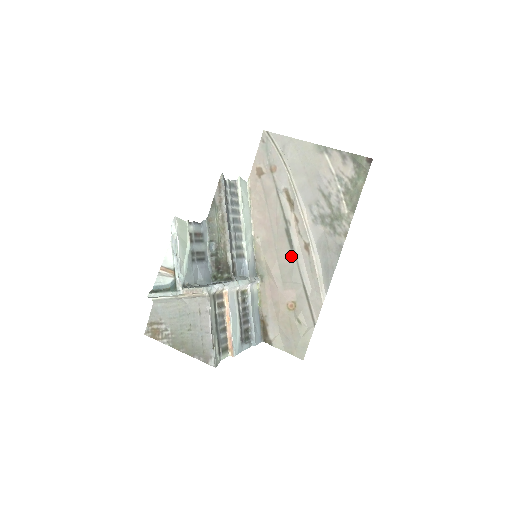
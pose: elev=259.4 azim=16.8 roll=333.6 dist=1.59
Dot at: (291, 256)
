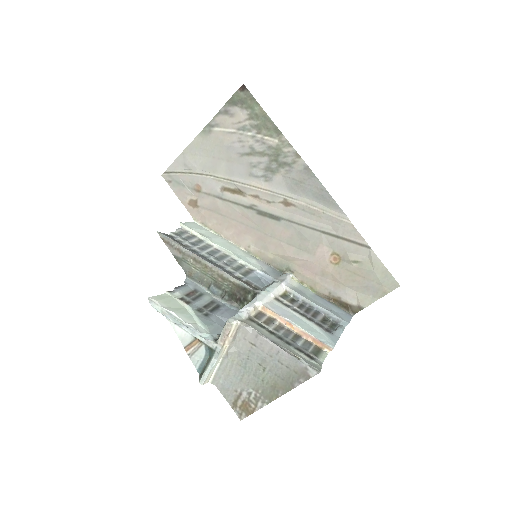
Dot at: (286, 225)
